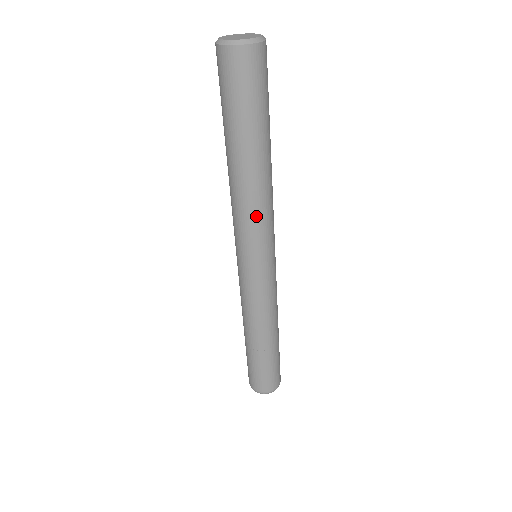
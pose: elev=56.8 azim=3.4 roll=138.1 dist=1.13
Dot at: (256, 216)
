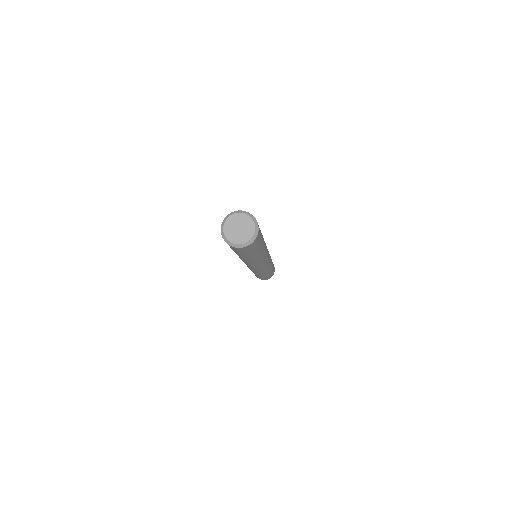
Dot at: (248, 264)
